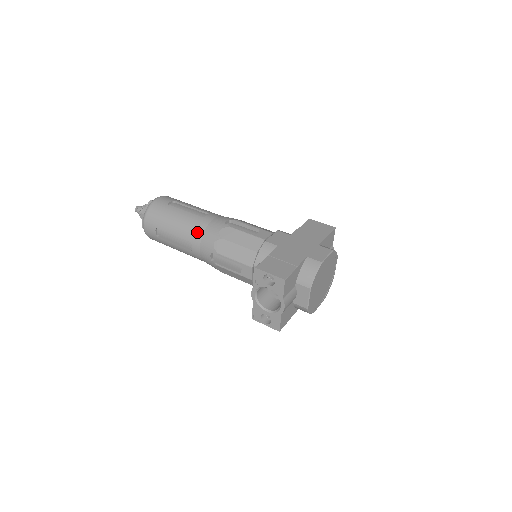
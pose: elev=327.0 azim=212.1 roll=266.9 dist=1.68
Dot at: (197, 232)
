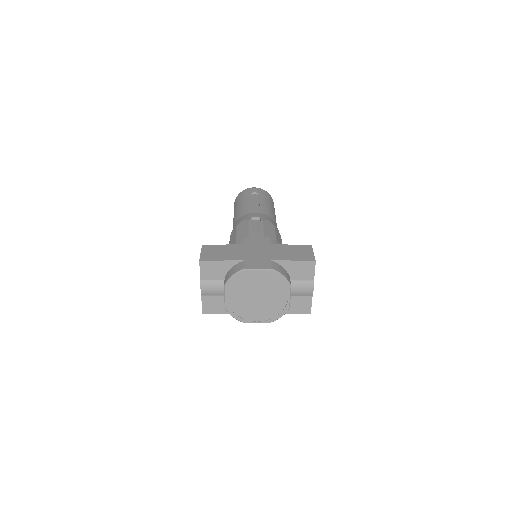
Dot at: (237, 217)
